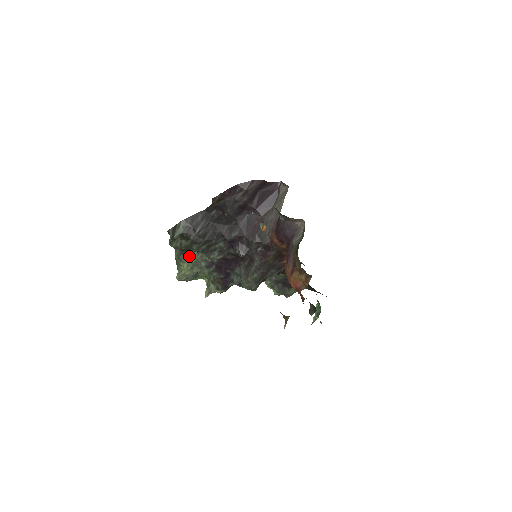
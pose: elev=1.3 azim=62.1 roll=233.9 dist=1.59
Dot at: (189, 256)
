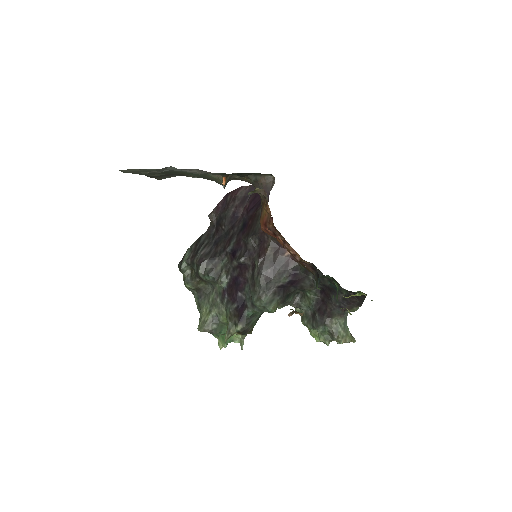
Dot at: (206, 297)
